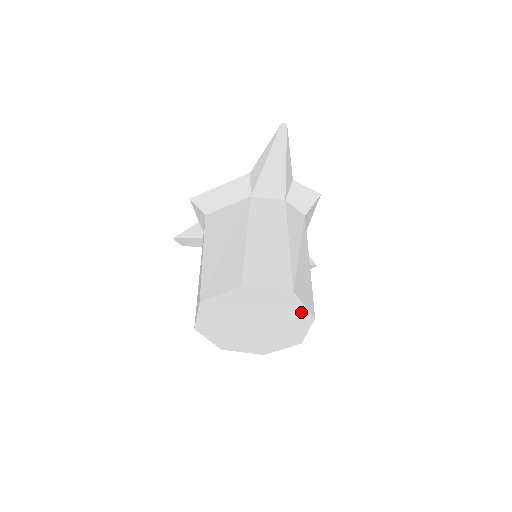
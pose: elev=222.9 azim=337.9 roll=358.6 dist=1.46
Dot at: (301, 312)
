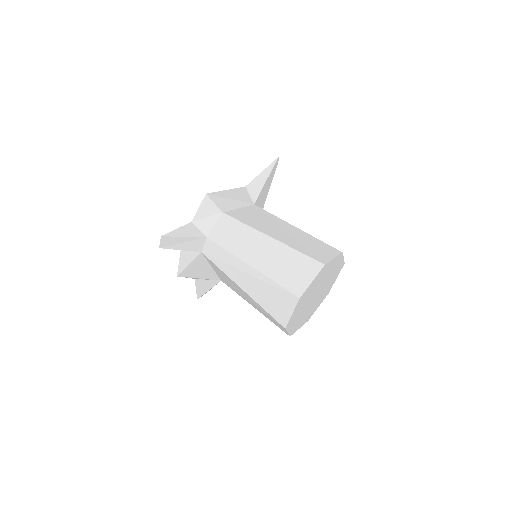
Dot at: (331, 285)
